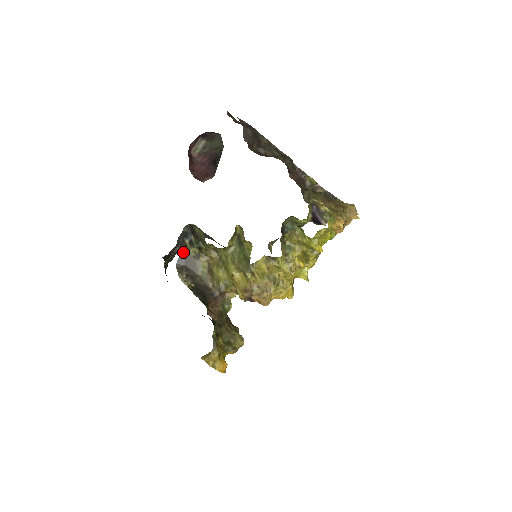
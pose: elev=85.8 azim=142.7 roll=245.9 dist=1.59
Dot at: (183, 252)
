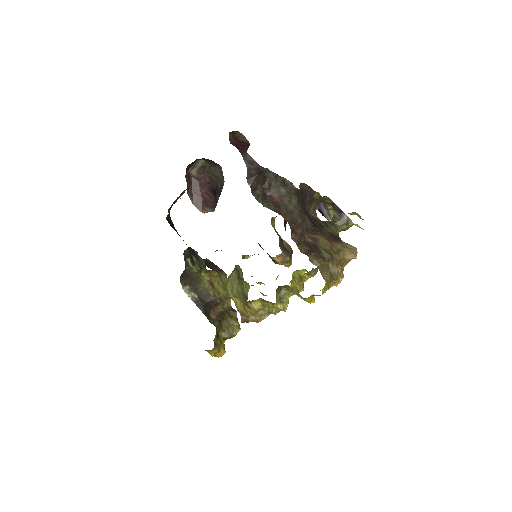
Dot at: (185, 270)
